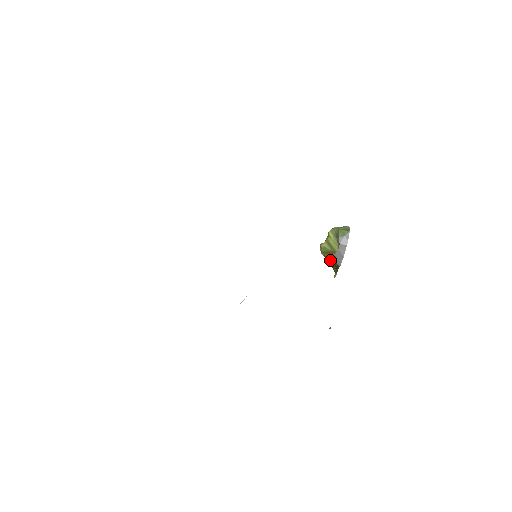
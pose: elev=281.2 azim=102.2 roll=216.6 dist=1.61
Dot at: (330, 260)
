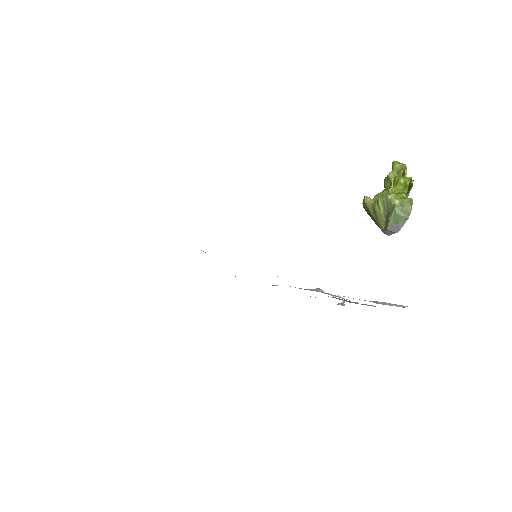
Dot at: occluded
